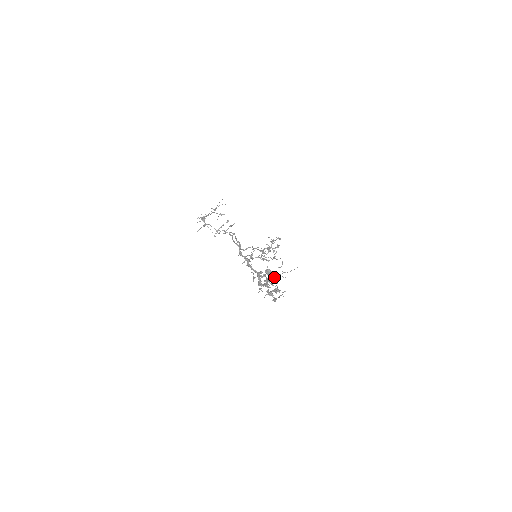
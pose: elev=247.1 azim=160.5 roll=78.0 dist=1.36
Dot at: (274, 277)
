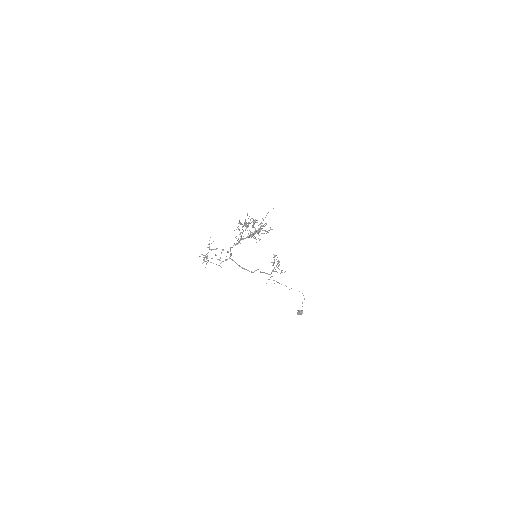
Dot at: occluded
